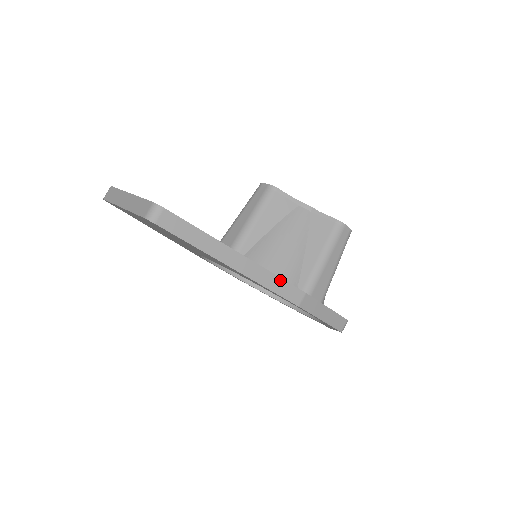
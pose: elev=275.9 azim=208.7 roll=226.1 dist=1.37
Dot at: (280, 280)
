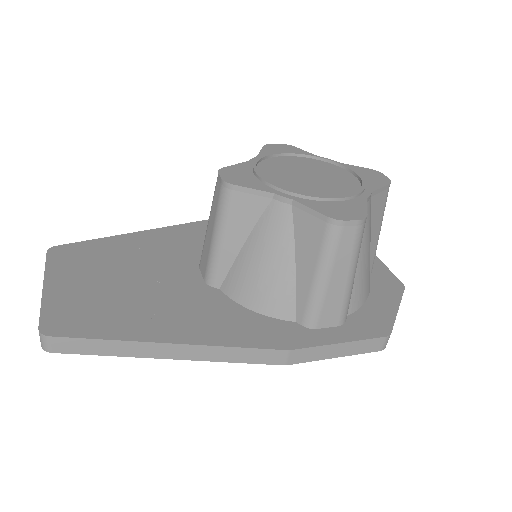
Dot at: (243, 350)
